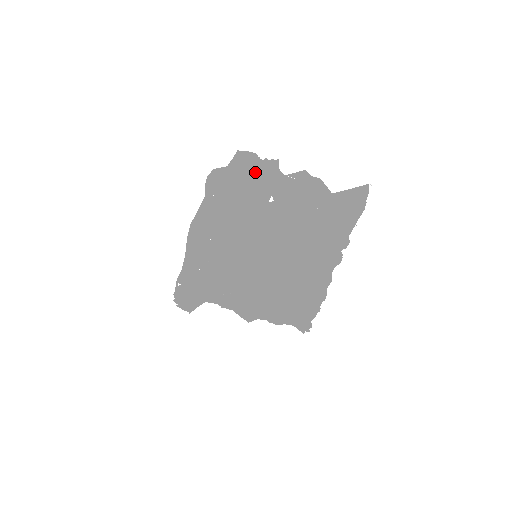
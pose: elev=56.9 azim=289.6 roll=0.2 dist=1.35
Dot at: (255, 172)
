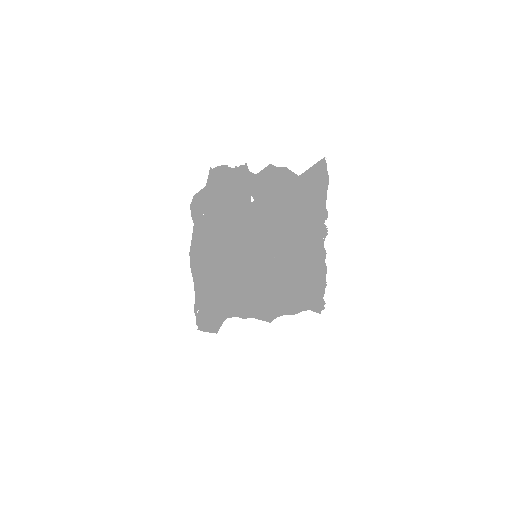
Dot at: (231, 180)
